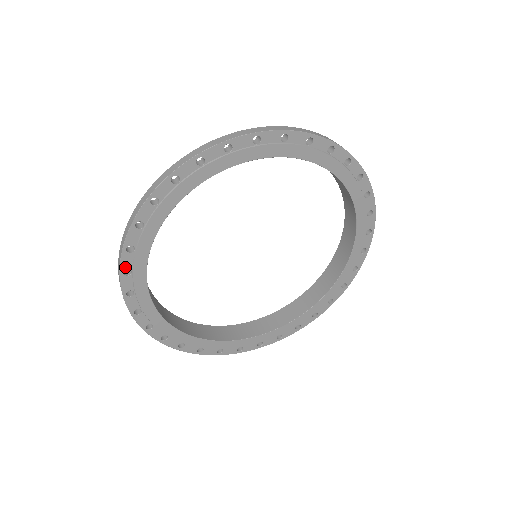
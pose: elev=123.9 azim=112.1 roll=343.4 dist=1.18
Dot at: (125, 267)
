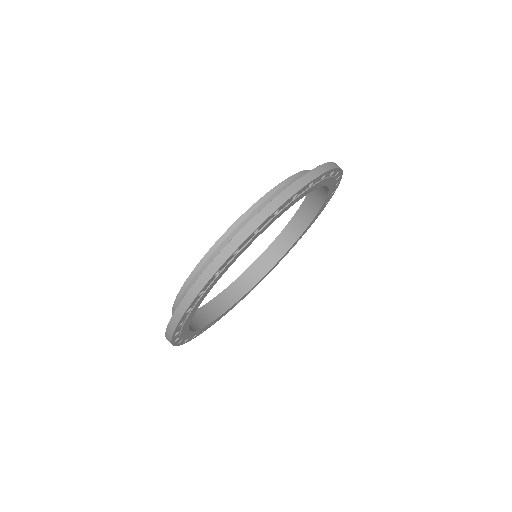
Dot at: (220, 269)
